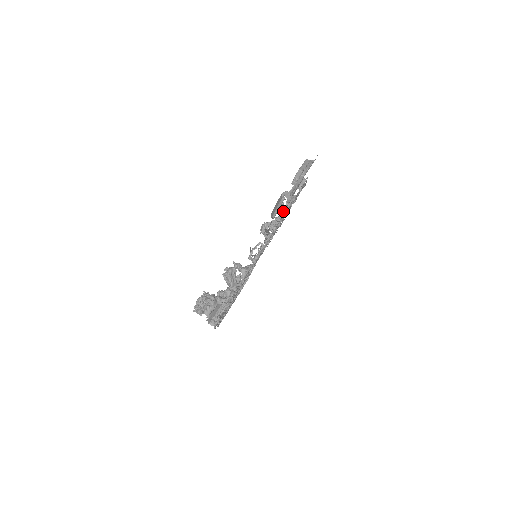
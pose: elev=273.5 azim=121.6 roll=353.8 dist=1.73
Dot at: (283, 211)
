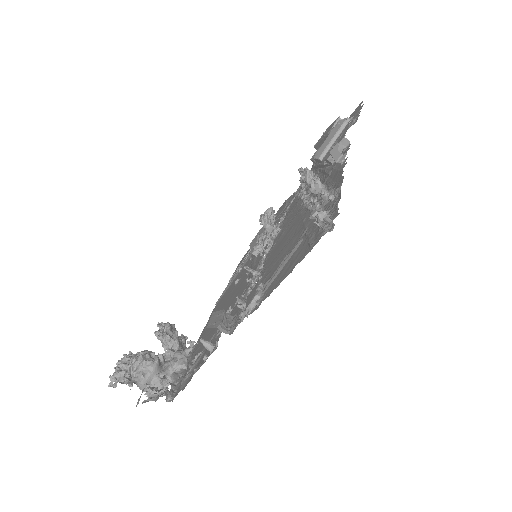
Dot at: occluded
